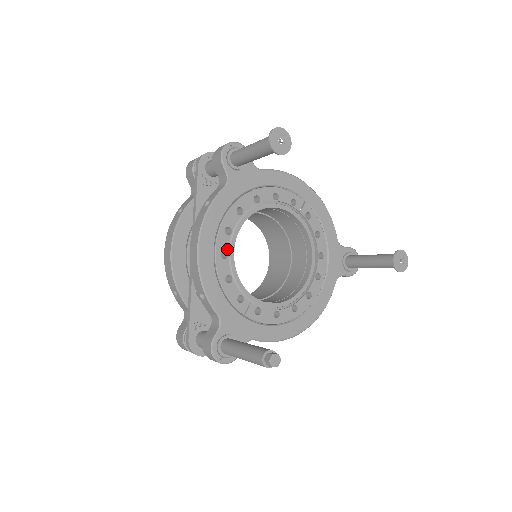
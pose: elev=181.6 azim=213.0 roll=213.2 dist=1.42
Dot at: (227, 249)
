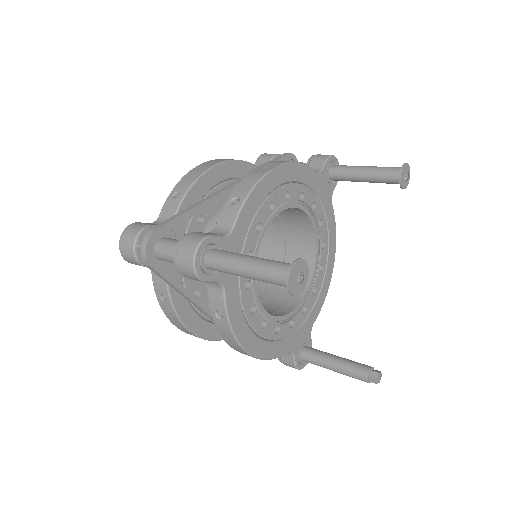
Dot at: (262, 319)
